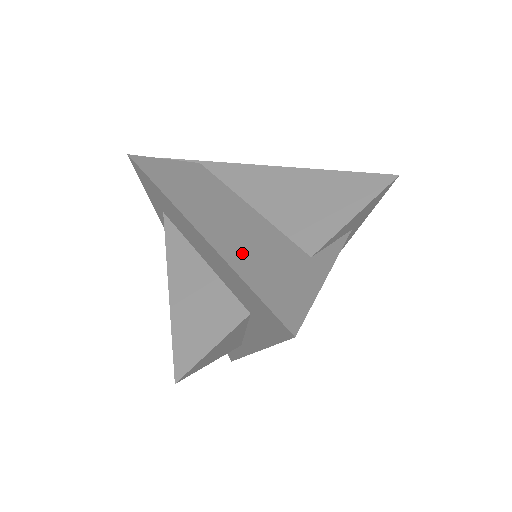
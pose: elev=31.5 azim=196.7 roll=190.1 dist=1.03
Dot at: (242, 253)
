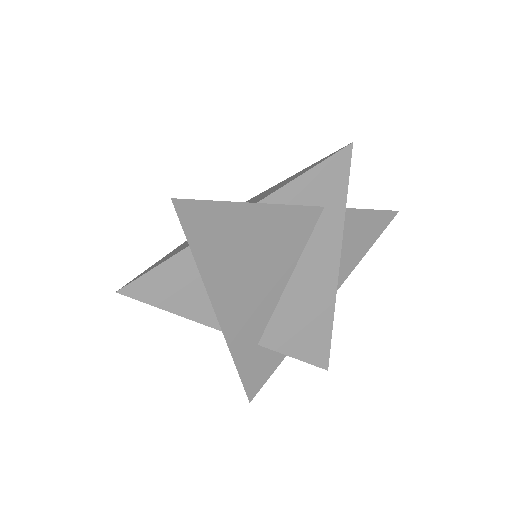
Dot at: occluded
